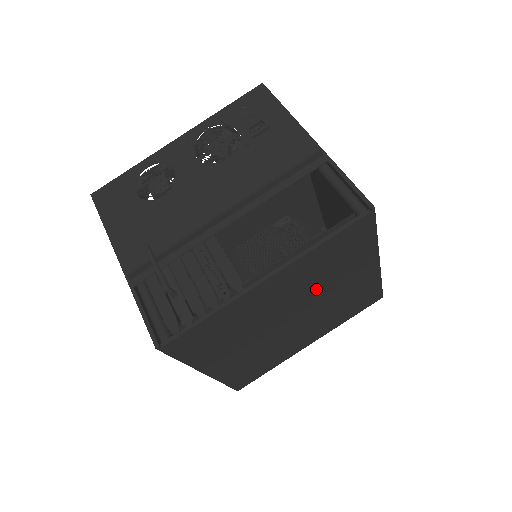
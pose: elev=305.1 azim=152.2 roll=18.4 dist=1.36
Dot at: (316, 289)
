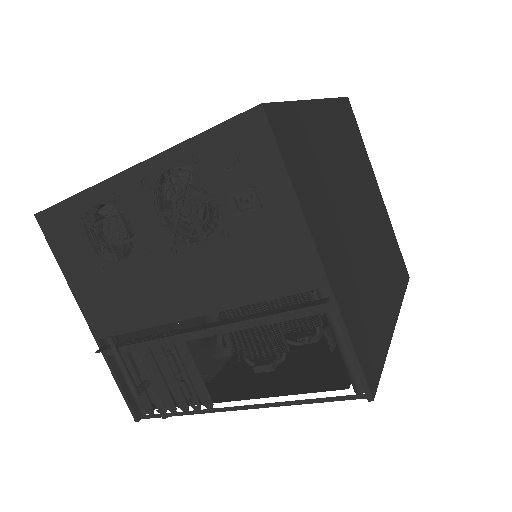
Dot at: occluded
